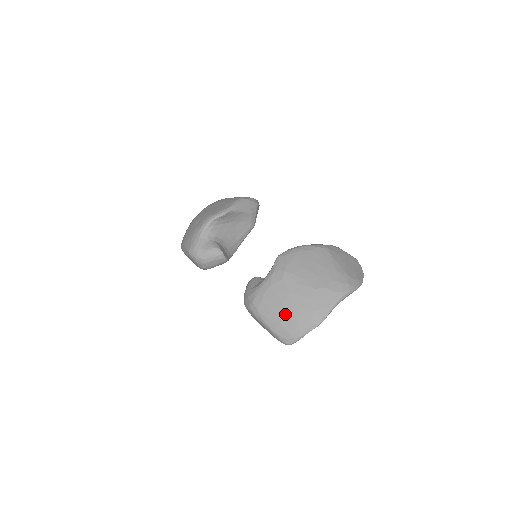
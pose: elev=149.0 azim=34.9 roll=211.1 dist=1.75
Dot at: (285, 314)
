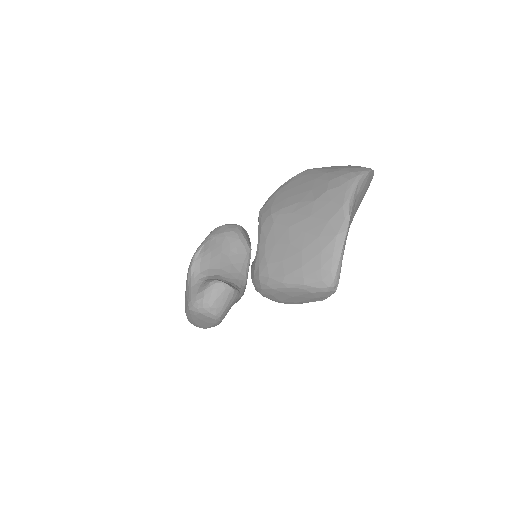
Dot at: (300, 252)
